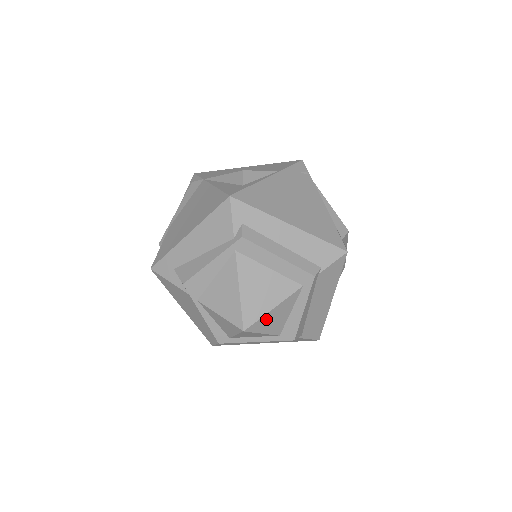
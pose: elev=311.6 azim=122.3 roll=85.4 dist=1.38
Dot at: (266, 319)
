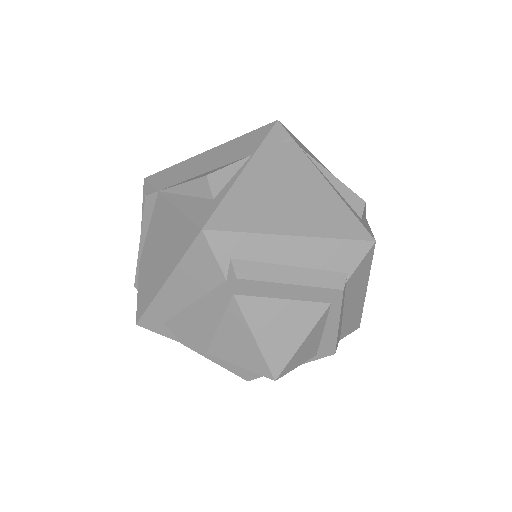
Dot at: (297, 355)
